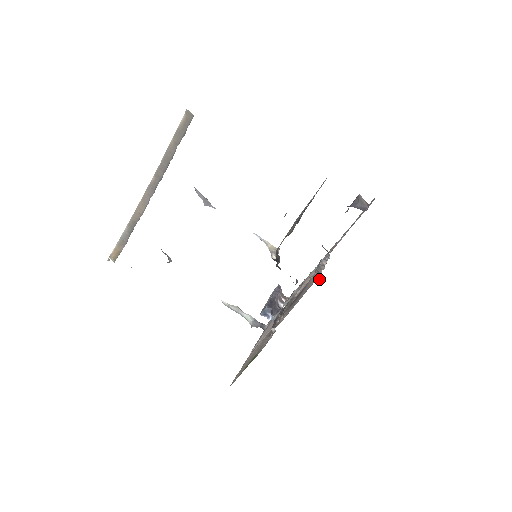
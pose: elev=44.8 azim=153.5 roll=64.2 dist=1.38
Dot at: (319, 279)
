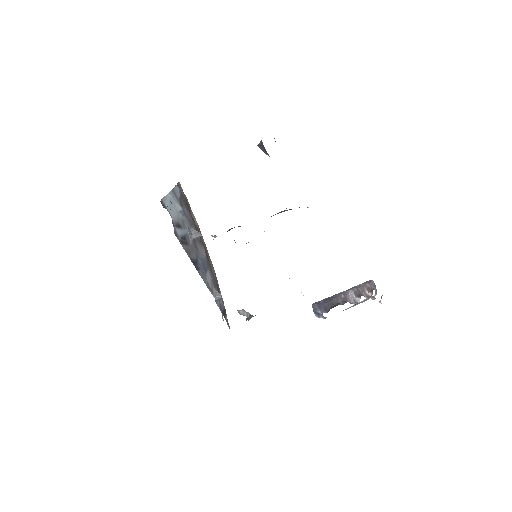
Dot at: occluded
